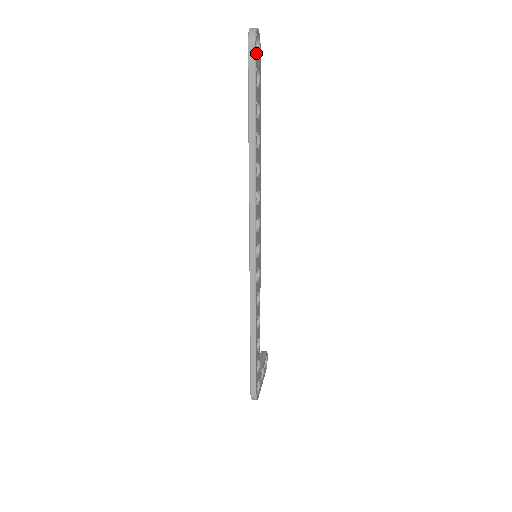
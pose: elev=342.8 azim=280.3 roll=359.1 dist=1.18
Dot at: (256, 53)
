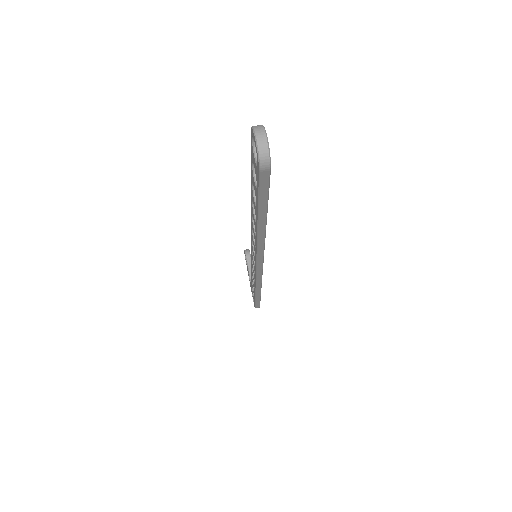
Dot at: occluded
